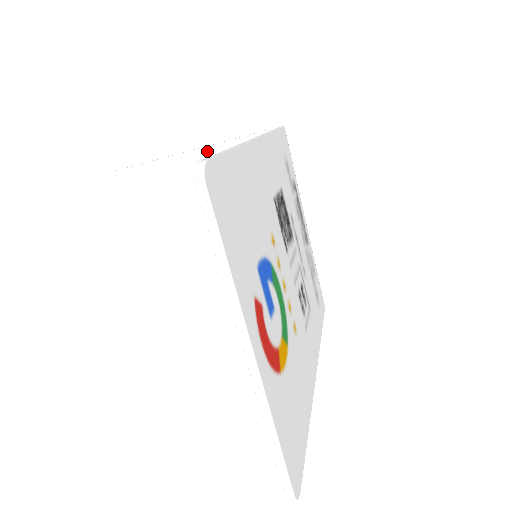
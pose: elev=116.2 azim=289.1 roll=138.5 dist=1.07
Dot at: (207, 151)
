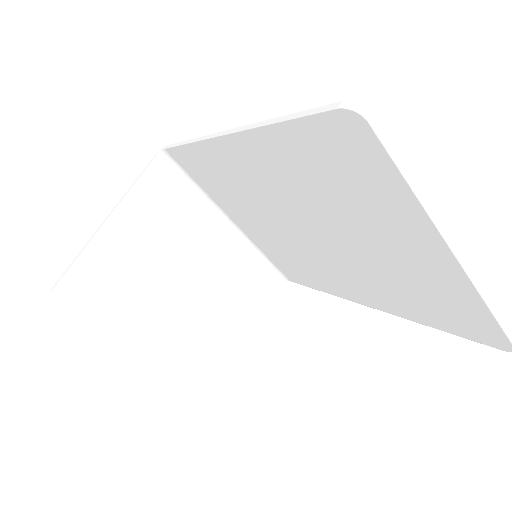
Dot at: (122, 209)
